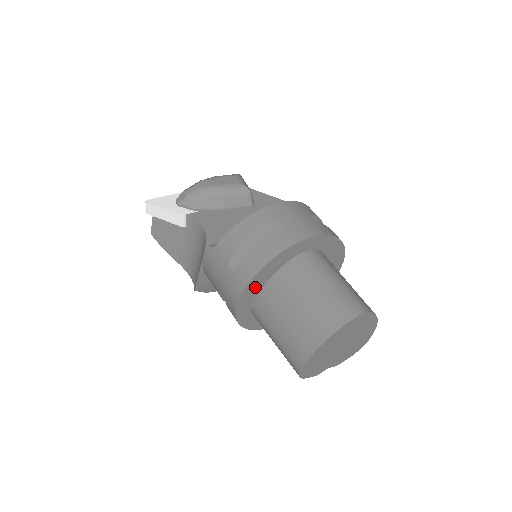
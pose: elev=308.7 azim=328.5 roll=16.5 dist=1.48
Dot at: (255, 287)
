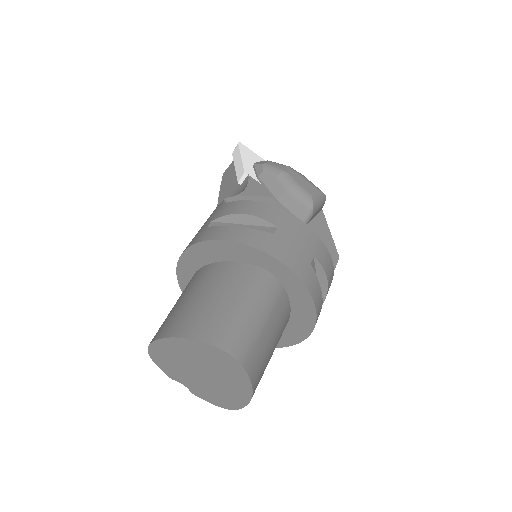
Dot at: (206, 254)
